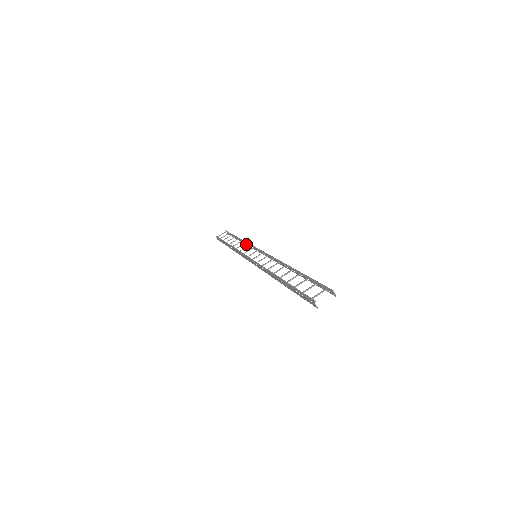
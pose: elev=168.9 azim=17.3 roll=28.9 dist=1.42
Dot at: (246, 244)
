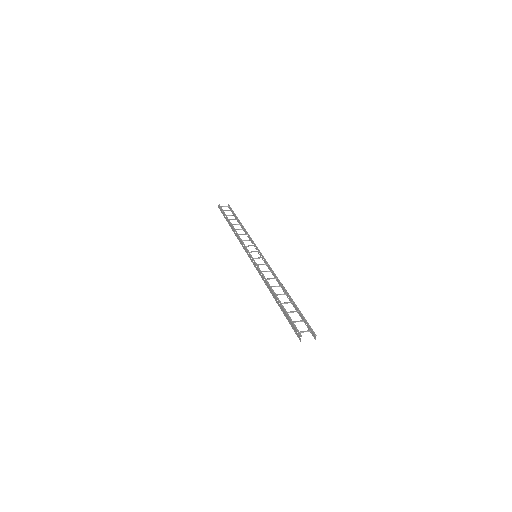
Dot at: occluded
